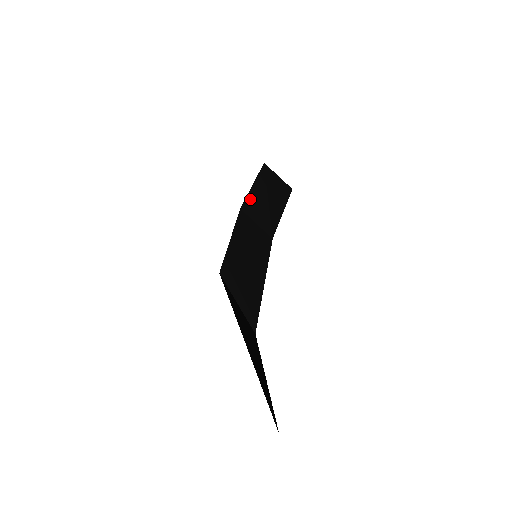
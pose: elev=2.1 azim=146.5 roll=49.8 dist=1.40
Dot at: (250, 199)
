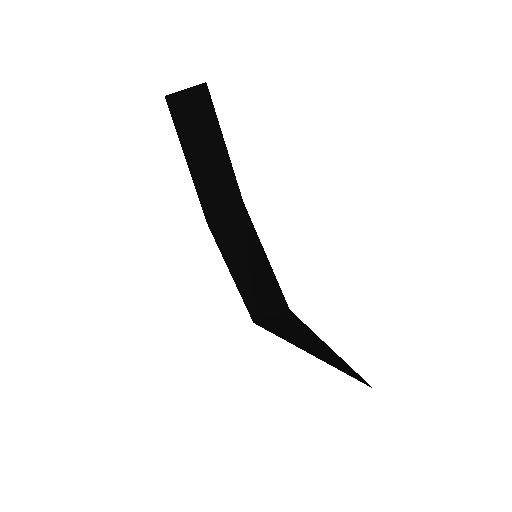
Dot at: (201, 191)
